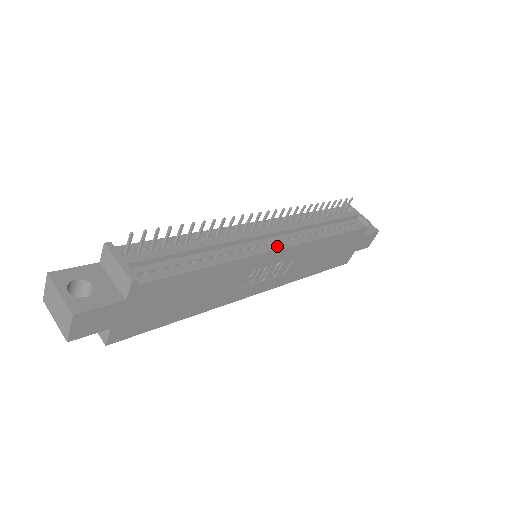
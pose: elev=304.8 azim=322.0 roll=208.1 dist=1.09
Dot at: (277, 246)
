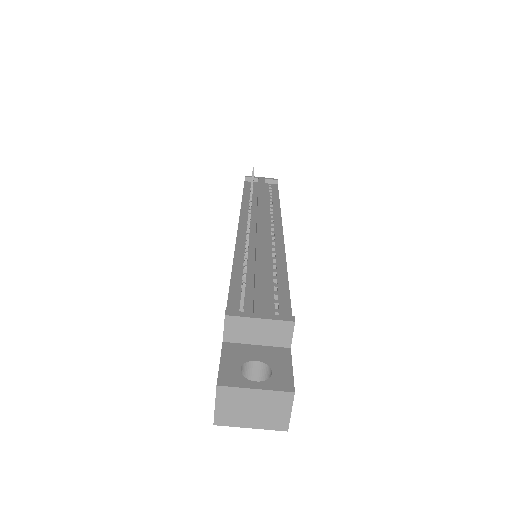
Dot at: (278, 231)
